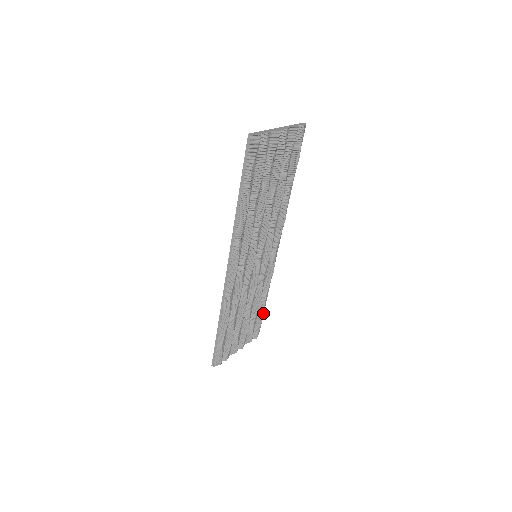
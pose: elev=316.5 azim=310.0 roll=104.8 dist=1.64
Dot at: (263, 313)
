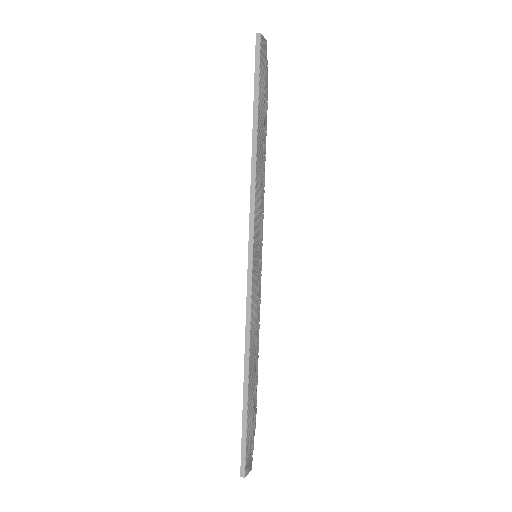
Dot at: (257, 377)
